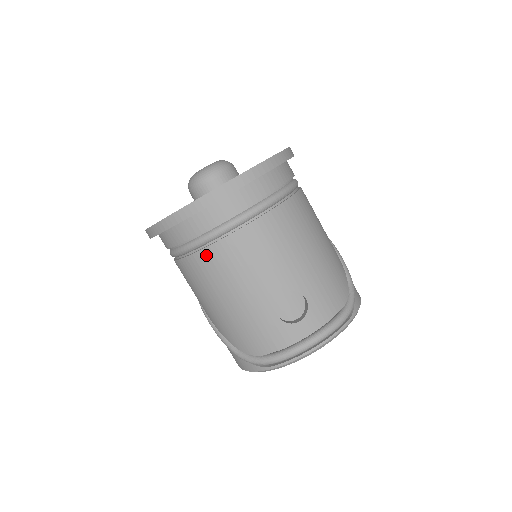
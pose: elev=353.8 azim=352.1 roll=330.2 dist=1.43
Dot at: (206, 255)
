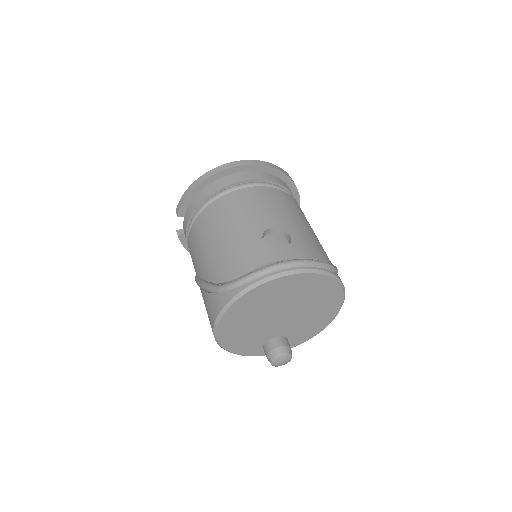
Dot at: (218, 203)
